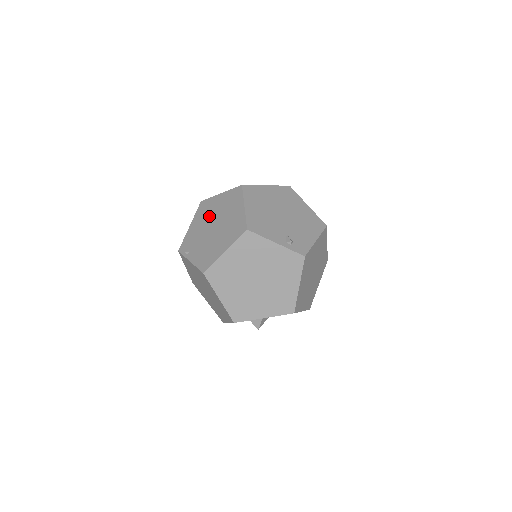
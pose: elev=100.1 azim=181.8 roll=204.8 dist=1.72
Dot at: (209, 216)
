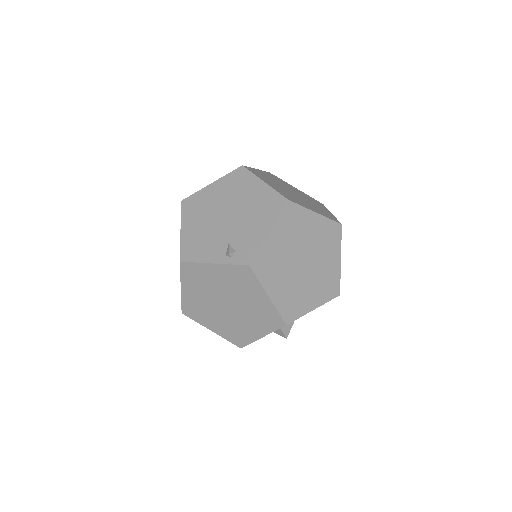
Dot at: occluded
